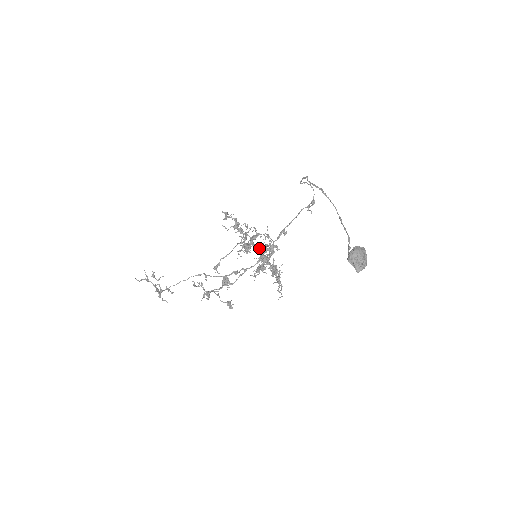
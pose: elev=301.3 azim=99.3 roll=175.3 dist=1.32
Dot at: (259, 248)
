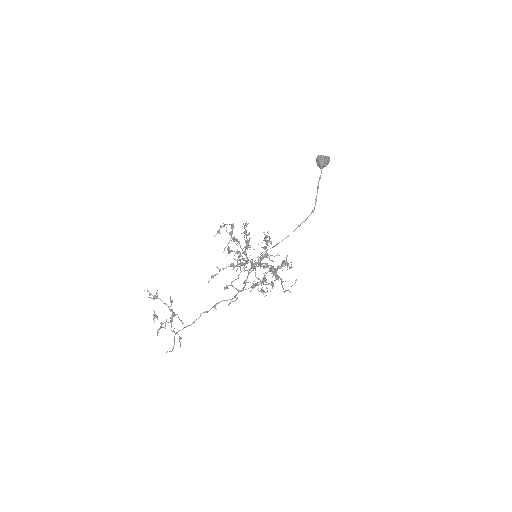
Dot at: (254, 264)
